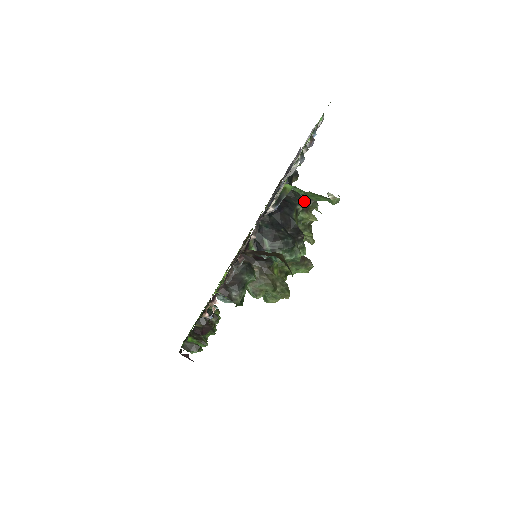
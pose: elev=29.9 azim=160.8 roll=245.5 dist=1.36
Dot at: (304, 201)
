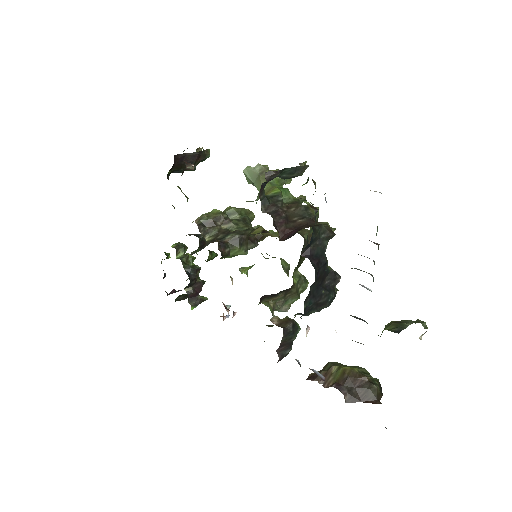
Dot at: (330, 237)
